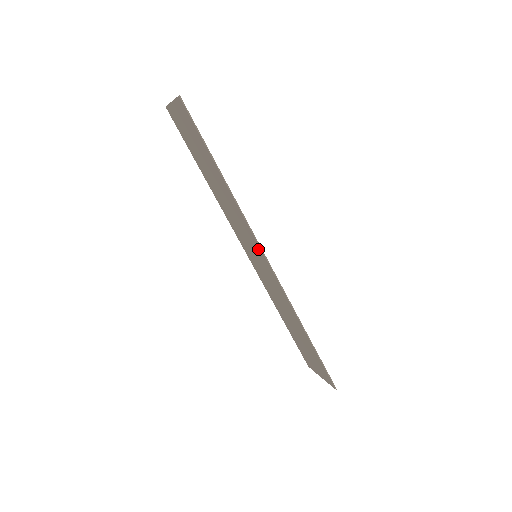
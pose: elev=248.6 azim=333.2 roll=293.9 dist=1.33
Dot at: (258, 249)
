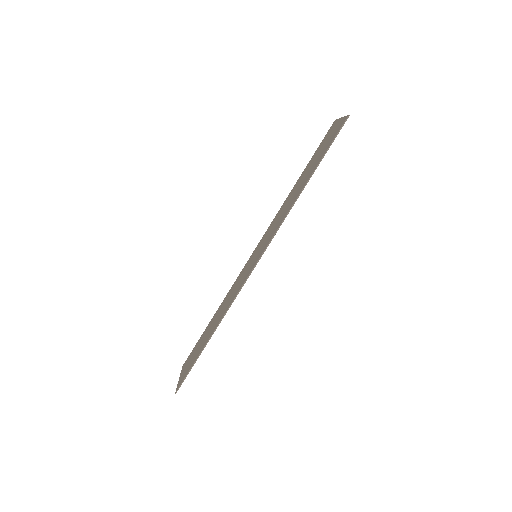
Dot at: (263, 250)
